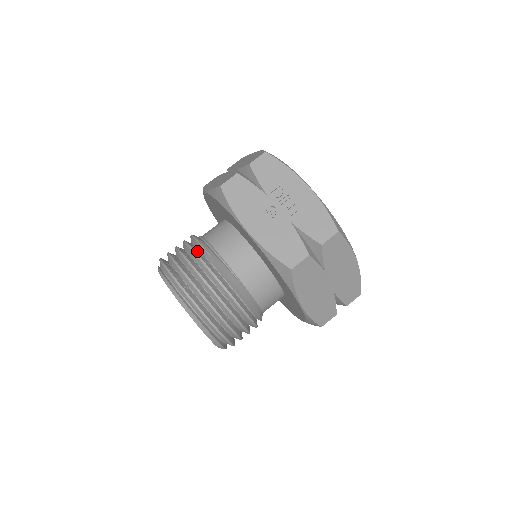
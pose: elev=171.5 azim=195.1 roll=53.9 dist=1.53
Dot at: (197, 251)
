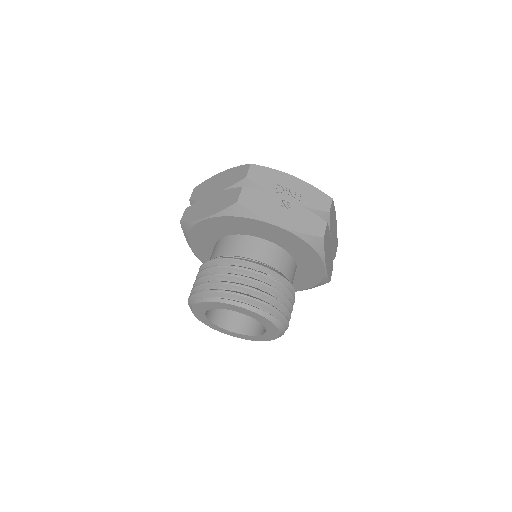
Dot at: (234, 265)
